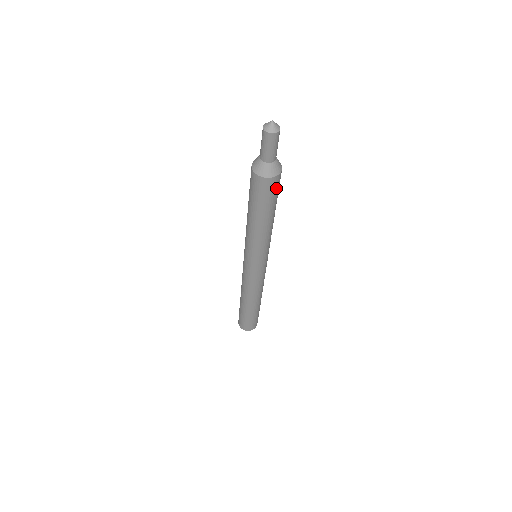
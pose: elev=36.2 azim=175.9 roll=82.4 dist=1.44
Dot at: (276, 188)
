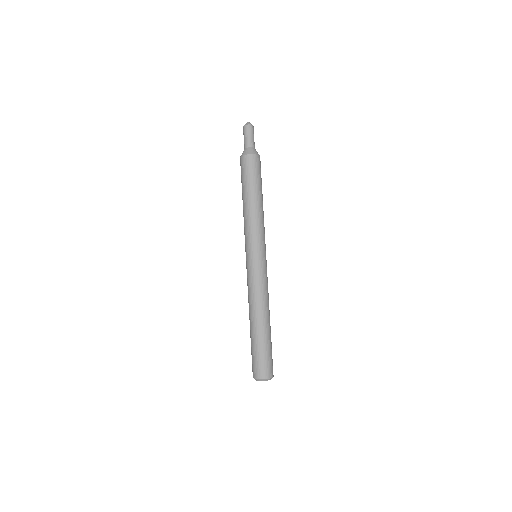
Dot at: (256, 167)
